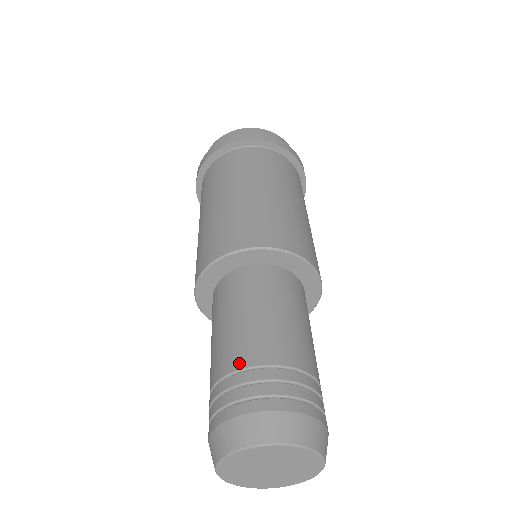
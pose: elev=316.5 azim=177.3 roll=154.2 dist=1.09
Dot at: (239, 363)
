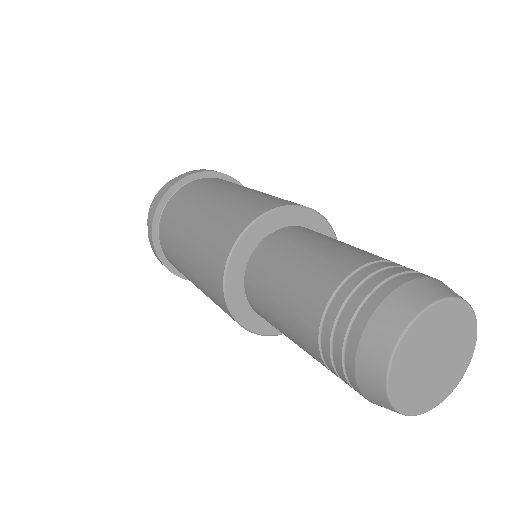
Dot at: (326, 293)
